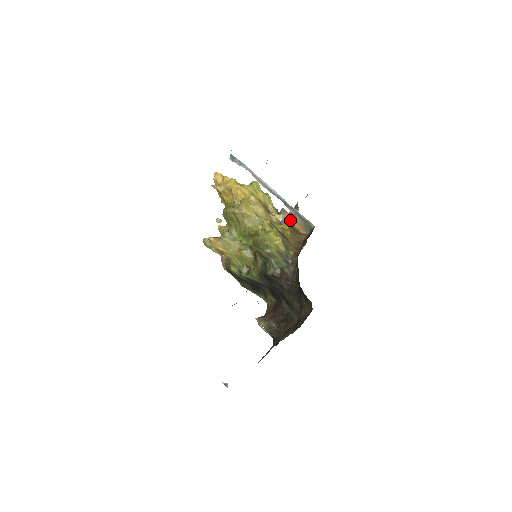
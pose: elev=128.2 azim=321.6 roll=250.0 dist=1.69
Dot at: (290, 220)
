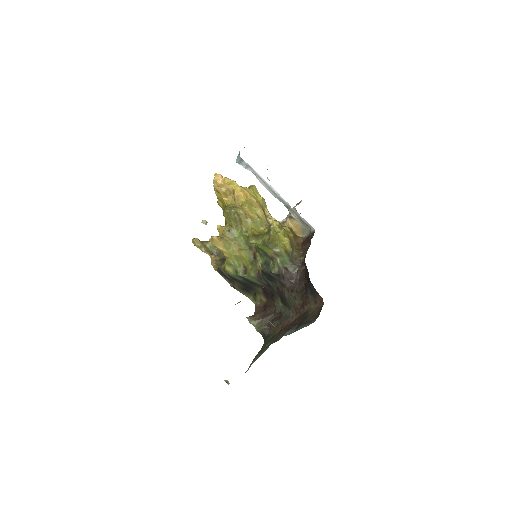
Dot at: (288, 223)
